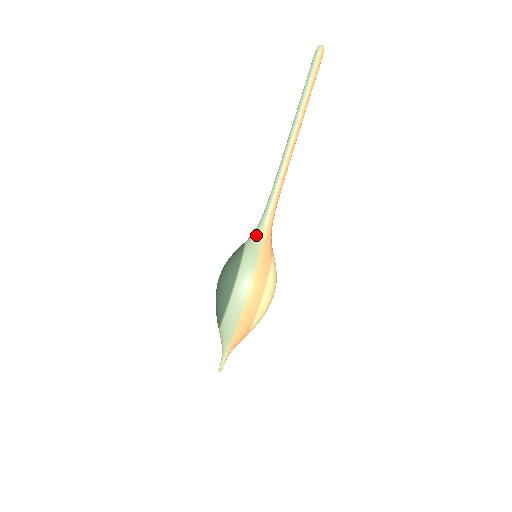
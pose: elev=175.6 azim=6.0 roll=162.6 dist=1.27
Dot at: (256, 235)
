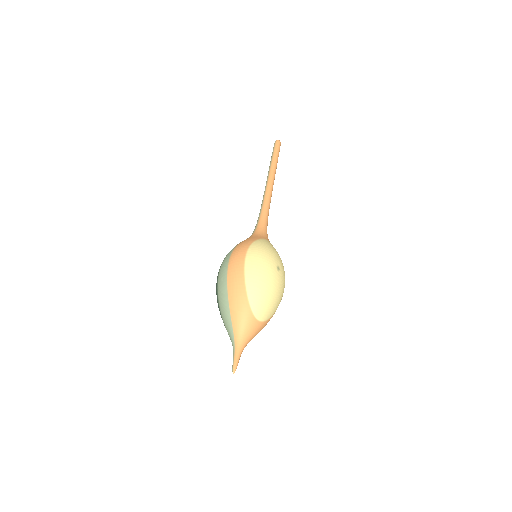
Dot at: occluded
